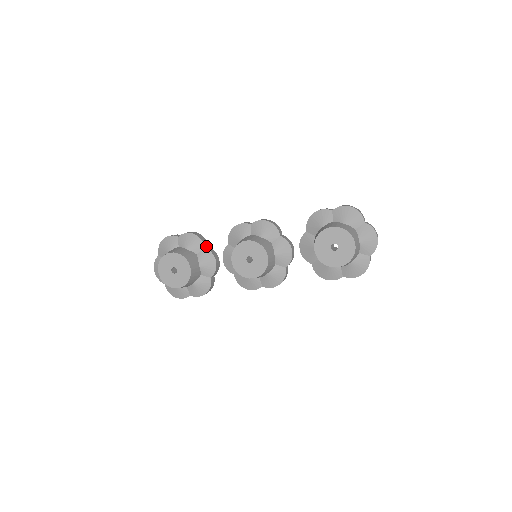
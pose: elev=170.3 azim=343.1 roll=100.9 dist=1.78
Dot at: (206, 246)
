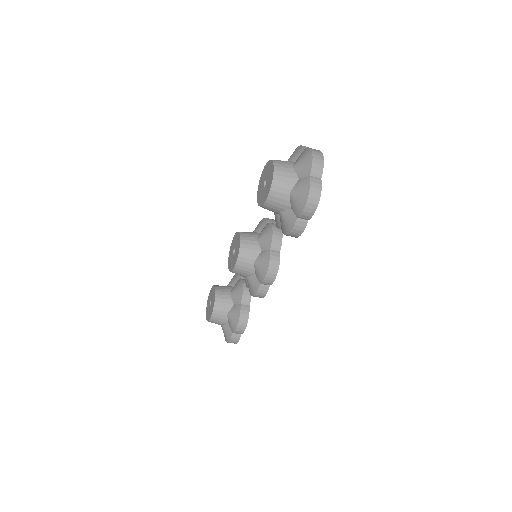
Dot at: occluded
